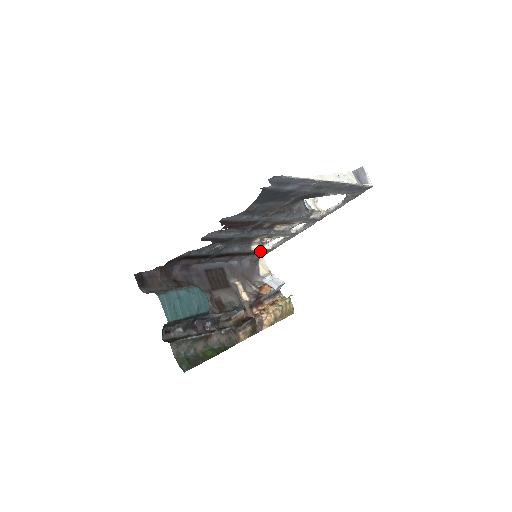
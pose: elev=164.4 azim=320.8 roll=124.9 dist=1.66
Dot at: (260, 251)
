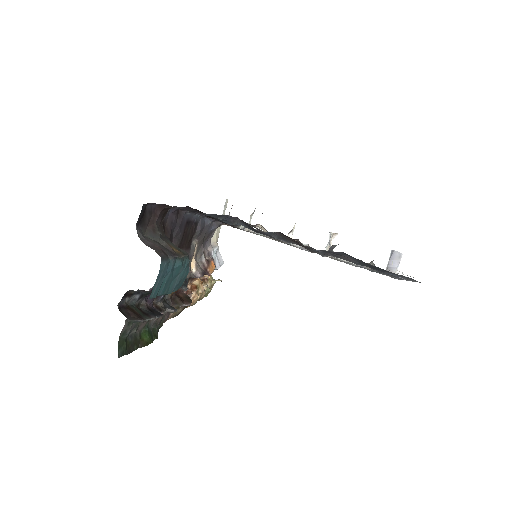
Dot at: occluded
